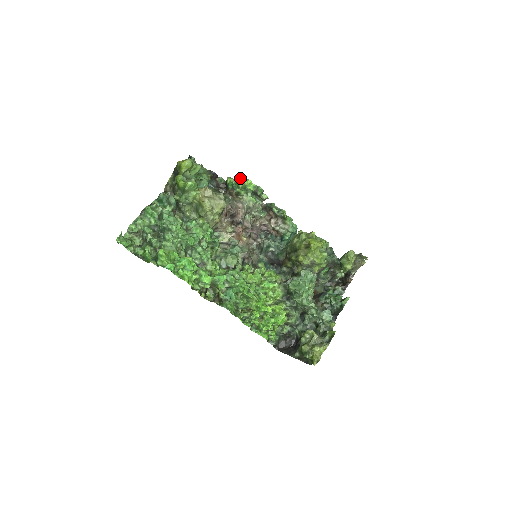
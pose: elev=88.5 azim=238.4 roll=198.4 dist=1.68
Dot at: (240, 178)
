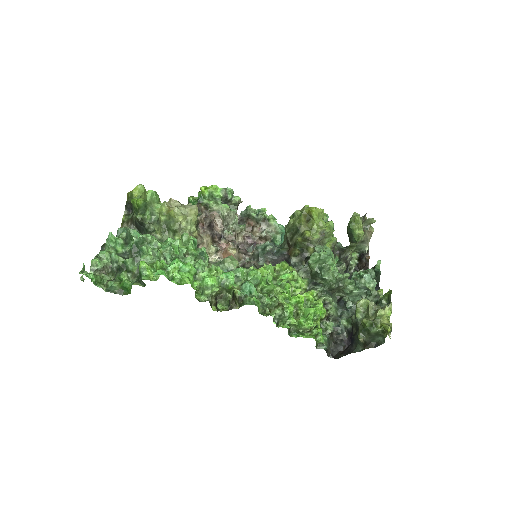
Dot at: (203, 186)
